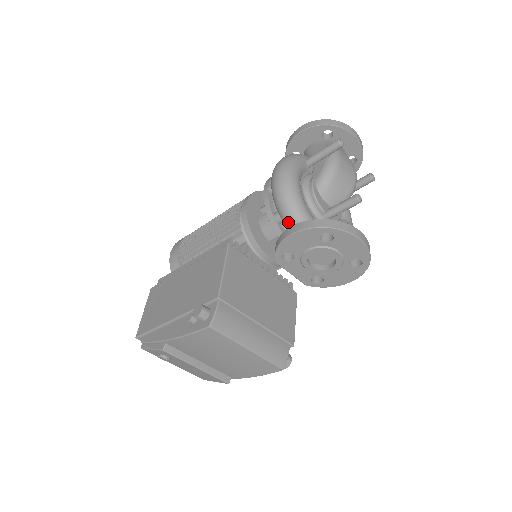
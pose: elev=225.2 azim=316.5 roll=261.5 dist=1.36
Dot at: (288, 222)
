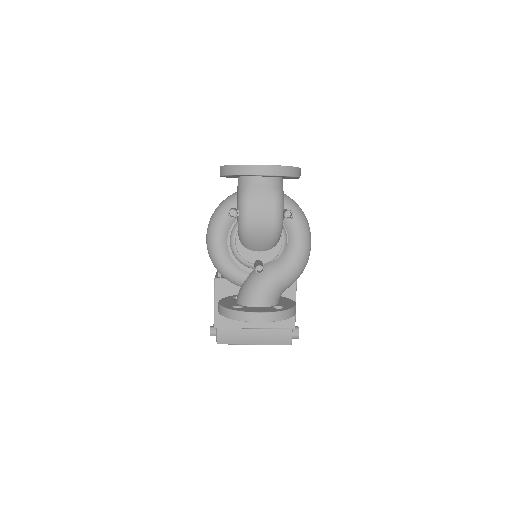
Dot at: occluded
